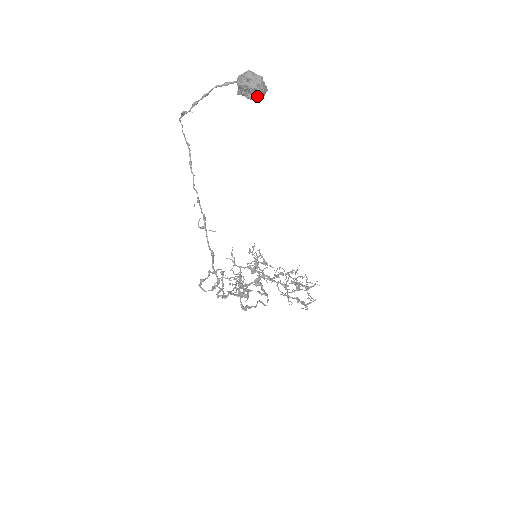
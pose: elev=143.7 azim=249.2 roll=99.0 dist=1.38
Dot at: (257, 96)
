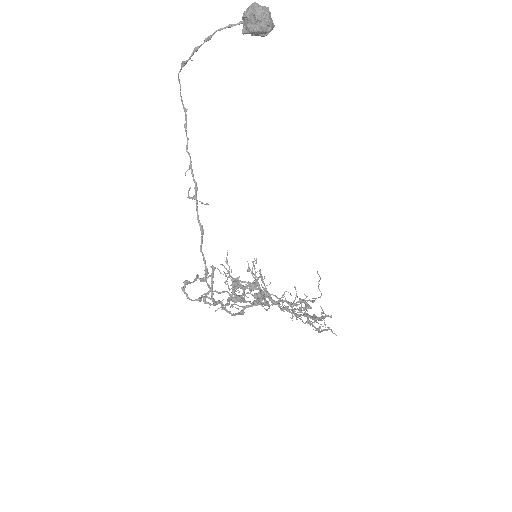
Dot at: (263, 27)
